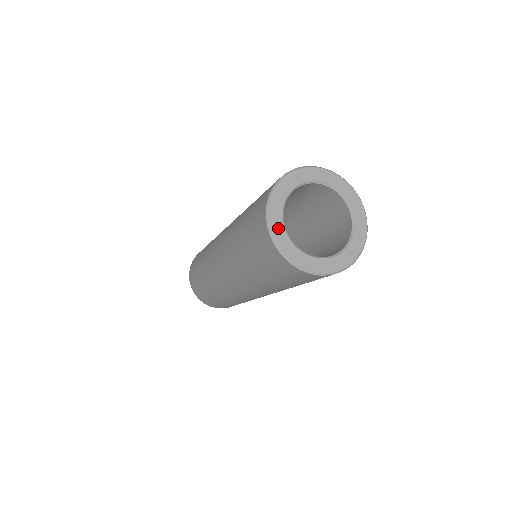
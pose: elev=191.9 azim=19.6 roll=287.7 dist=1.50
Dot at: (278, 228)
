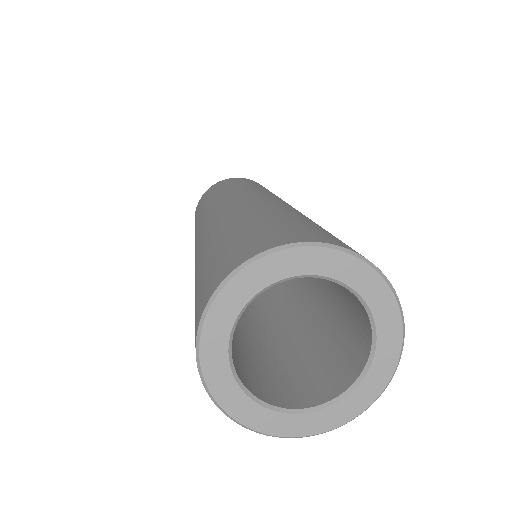
Dot at: (241, 407)
